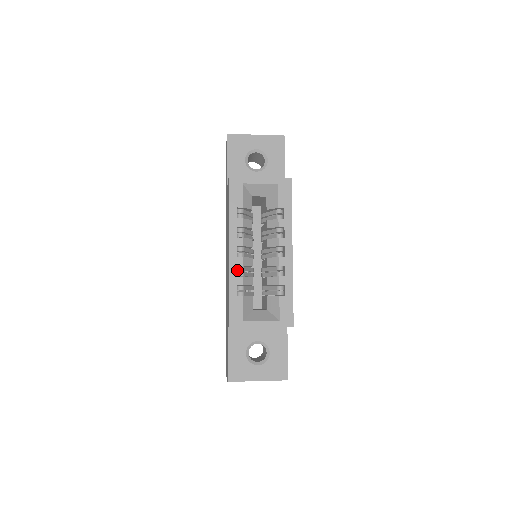
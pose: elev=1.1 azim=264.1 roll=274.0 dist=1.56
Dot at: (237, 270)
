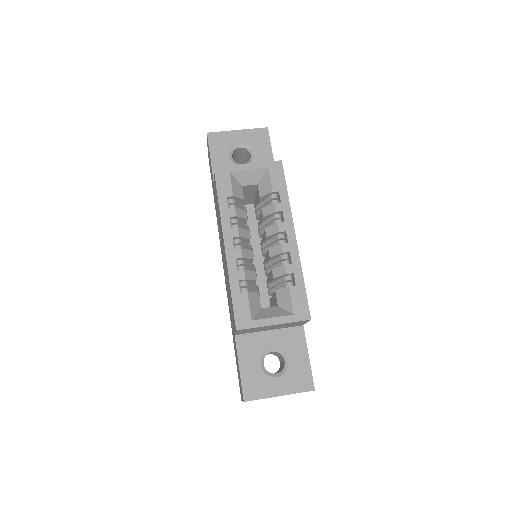
Dot at: (236, 265)
